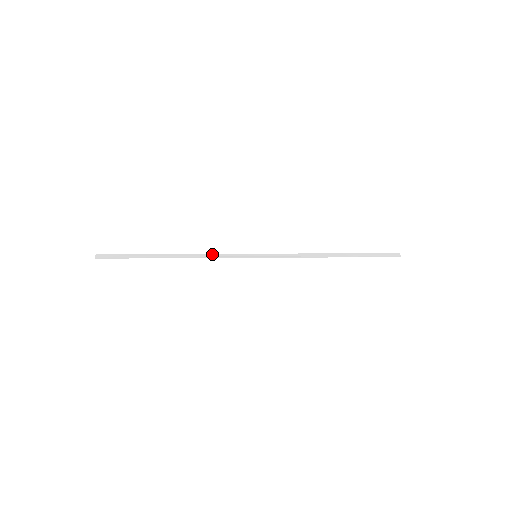
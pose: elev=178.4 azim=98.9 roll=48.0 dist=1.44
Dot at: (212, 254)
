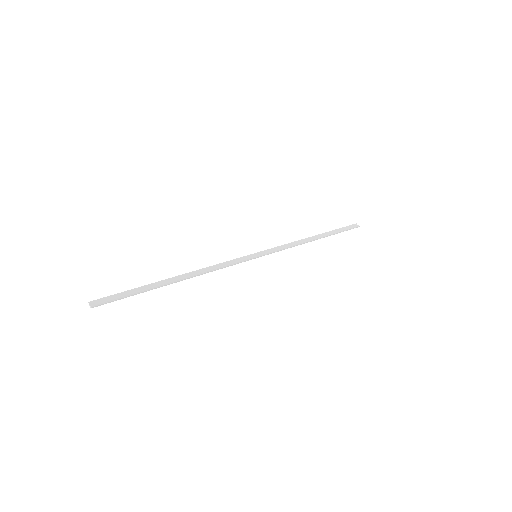
Dot at: (216, 265)
